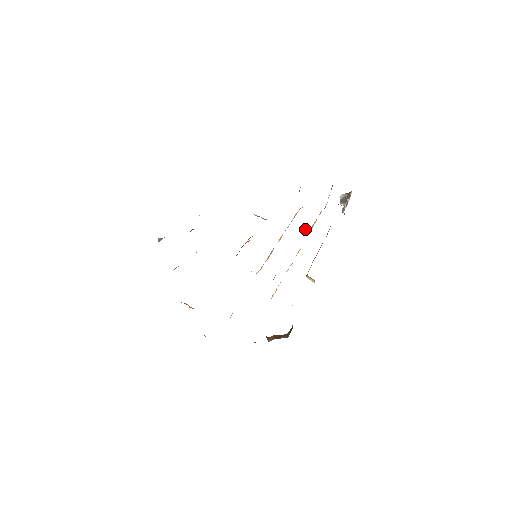
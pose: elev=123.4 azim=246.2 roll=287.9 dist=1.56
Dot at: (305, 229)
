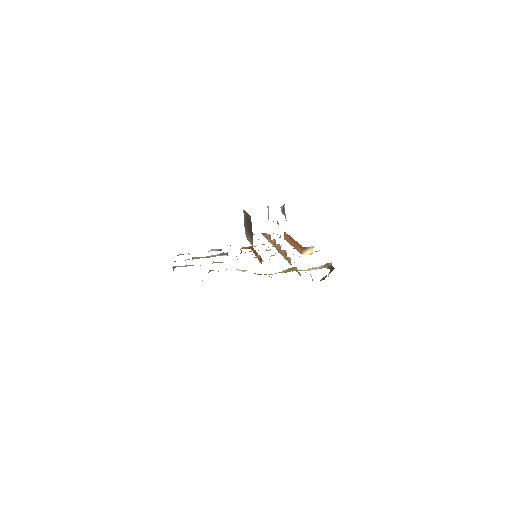
Dot at: occluded
